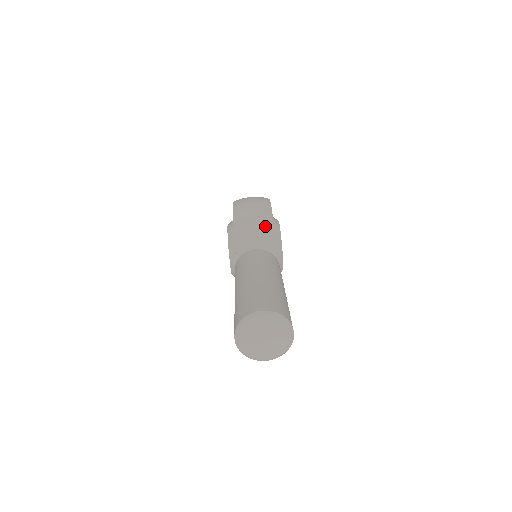
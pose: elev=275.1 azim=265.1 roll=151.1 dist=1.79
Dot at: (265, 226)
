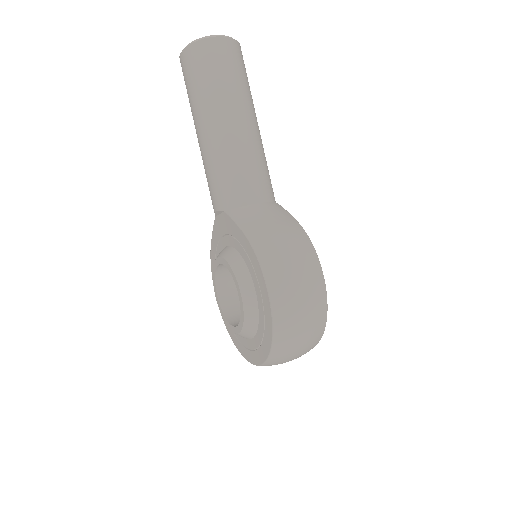
Dot at: occluded
